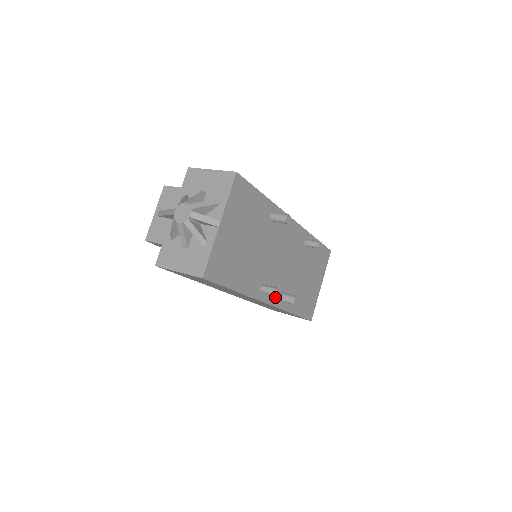
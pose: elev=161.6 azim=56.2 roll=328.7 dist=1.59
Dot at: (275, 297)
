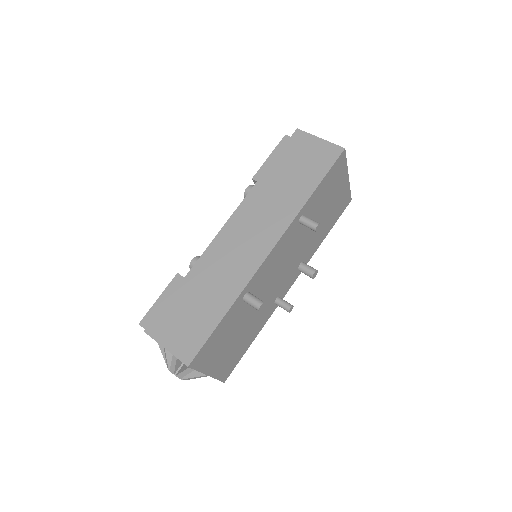
Dot at: (294, 276)
